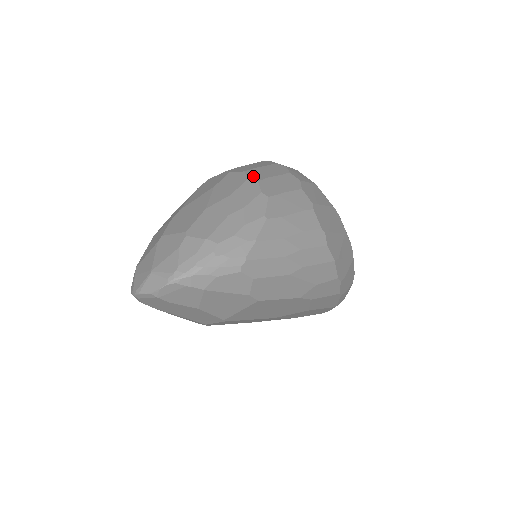
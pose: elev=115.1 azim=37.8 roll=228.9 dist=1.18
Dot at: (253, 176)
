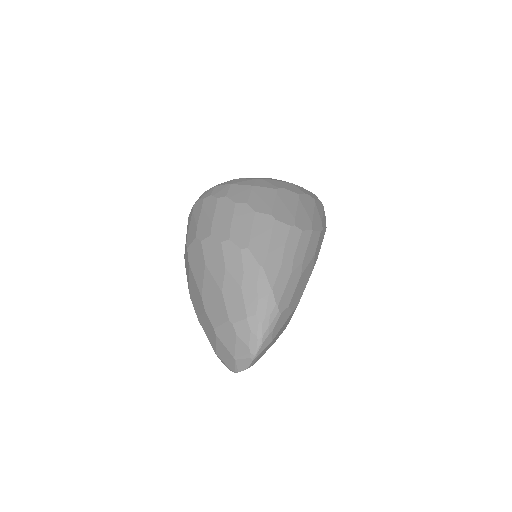
Dot at: (221, 236)
